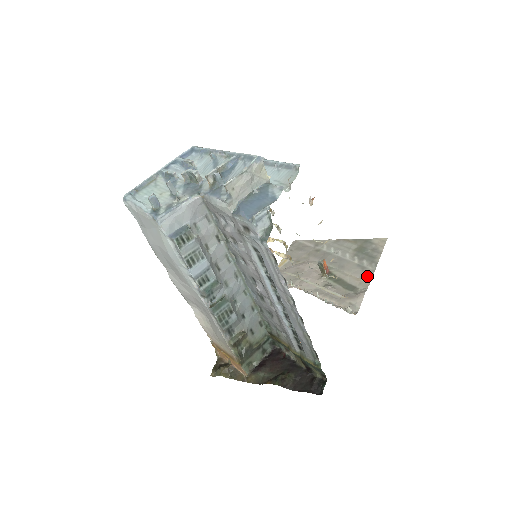
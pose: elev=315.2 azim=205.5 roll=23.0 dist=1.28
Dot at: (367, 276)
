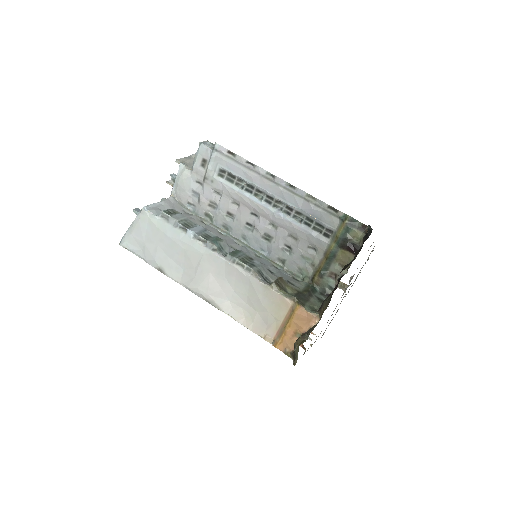
Dot at: (371, 251)
